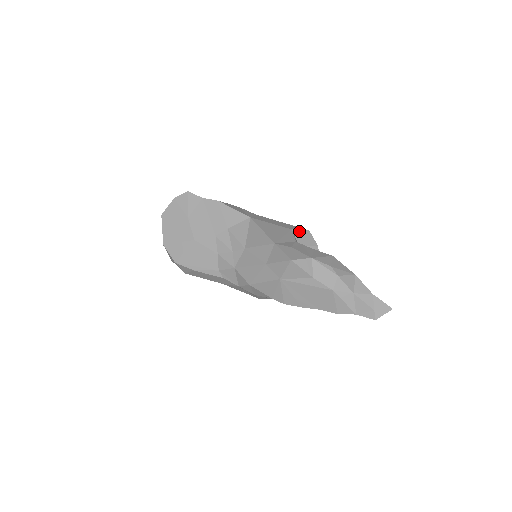
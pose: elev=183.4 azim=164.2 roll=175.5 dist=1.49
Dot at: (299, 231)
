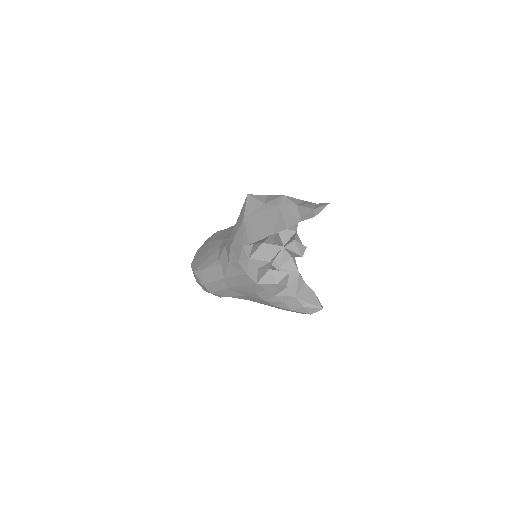
Dot at: occluded
